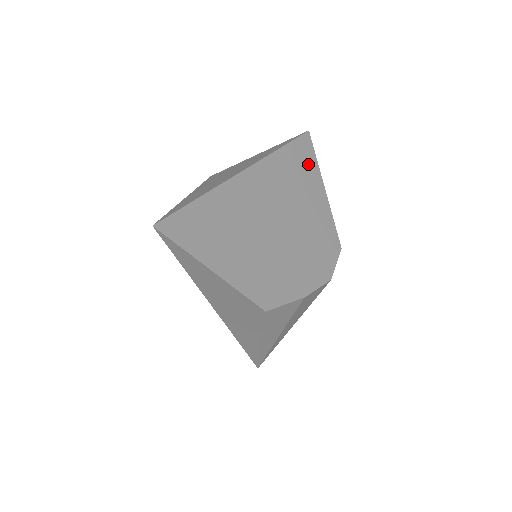
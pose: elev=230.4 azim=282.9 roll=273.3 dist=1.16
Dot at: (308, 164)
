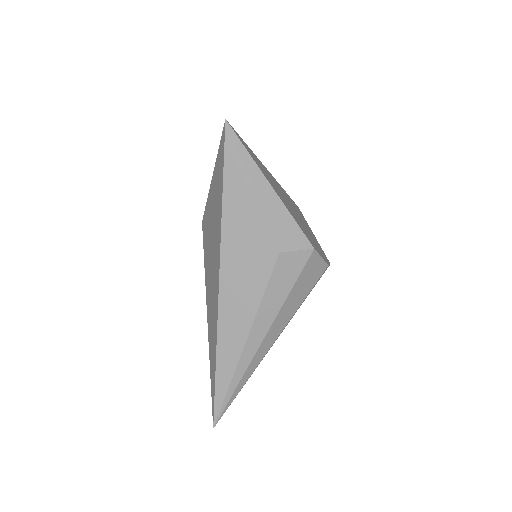
Dot at: occluded
